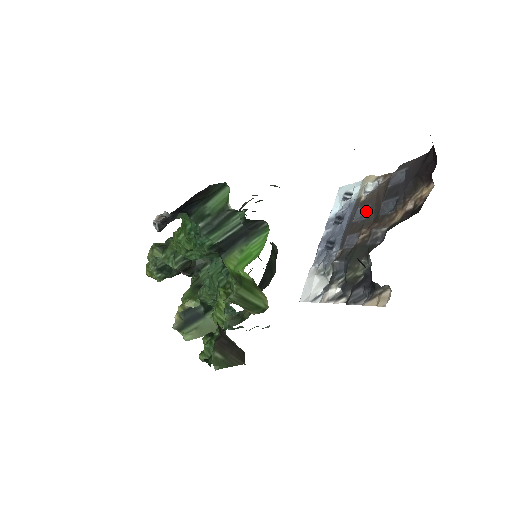
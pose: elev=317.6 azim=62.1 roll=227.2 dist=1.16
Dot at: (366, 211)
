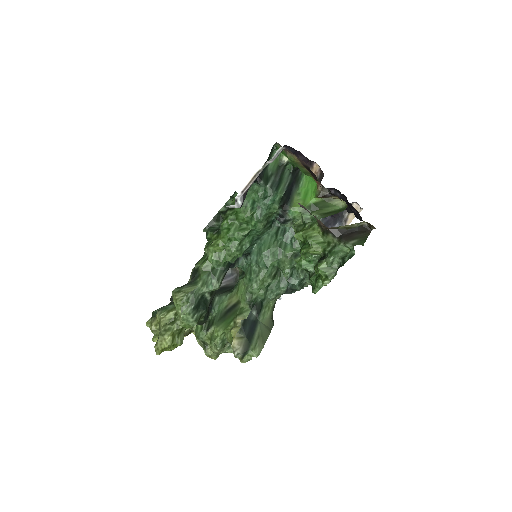
Dot at: occluded
